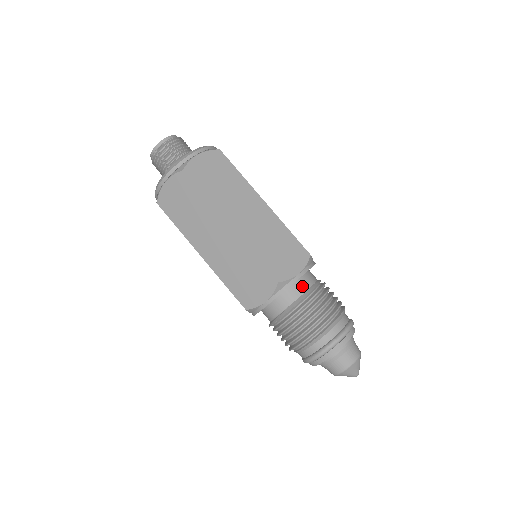
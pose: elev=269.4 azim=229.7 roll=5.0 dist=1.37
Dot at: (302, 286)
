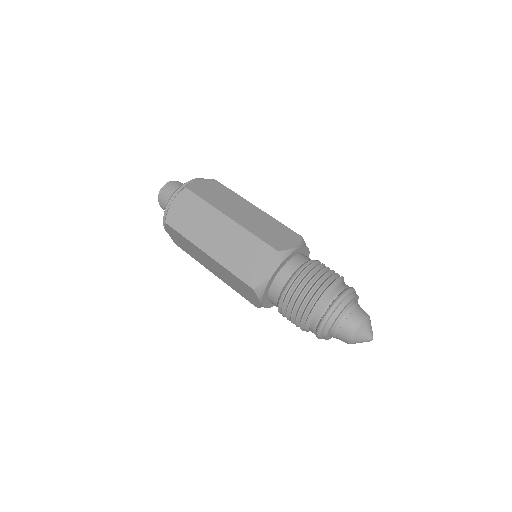
Dot at: (281, 281)
